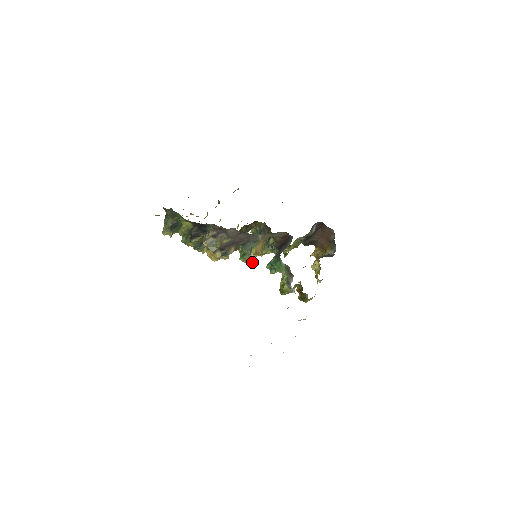
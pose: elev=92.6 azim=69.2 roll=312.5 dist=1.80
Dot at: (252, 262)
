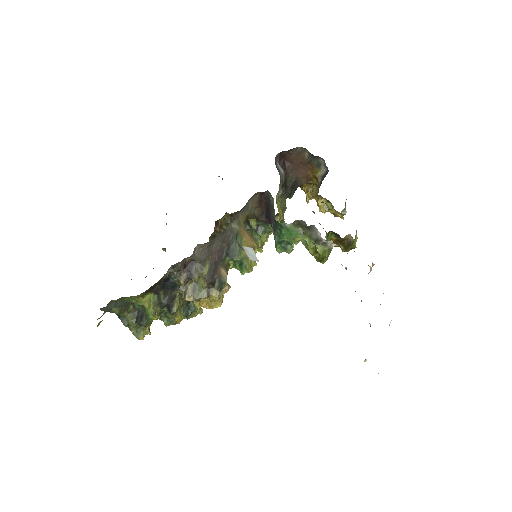
Dot at: (255, 256)
